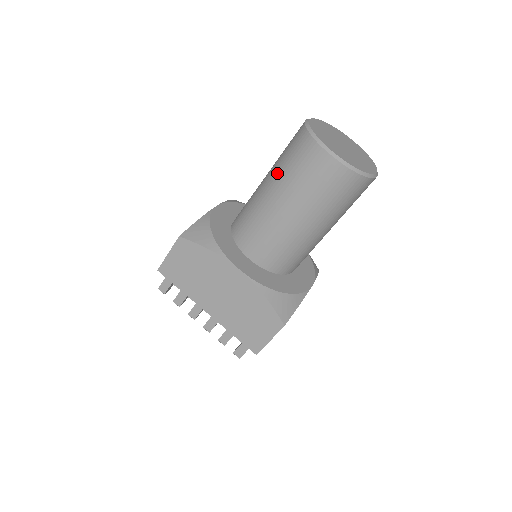
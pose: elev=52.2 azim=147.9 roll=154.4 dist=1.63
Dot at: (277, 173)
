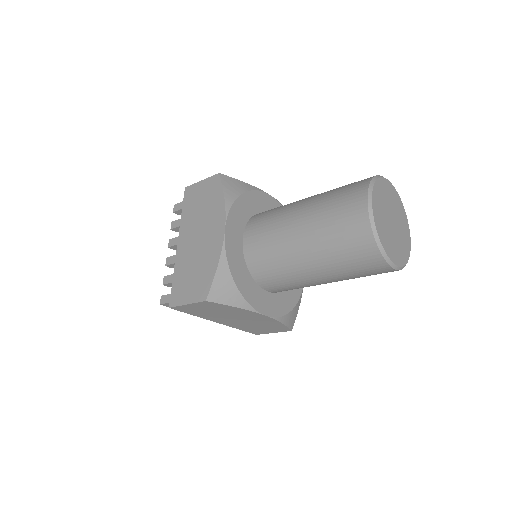
Dot at: (323, 253)
